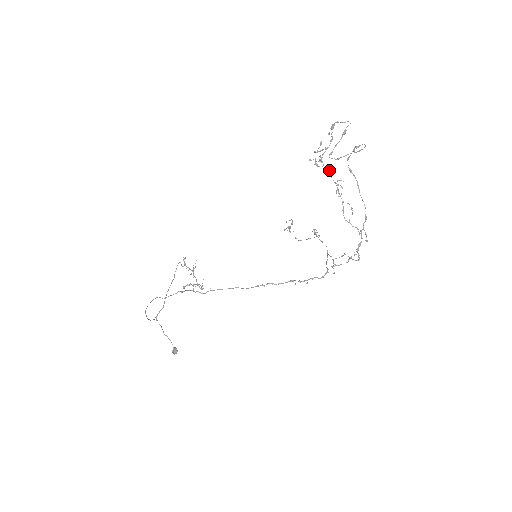
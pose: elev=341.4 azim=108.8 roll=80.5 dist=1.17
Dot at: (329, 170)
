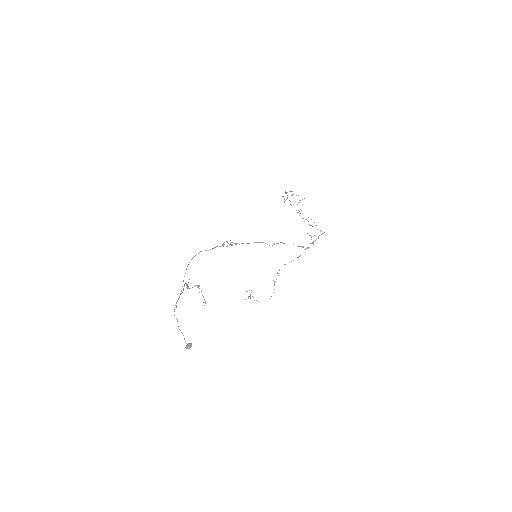
Dot at: occluded
